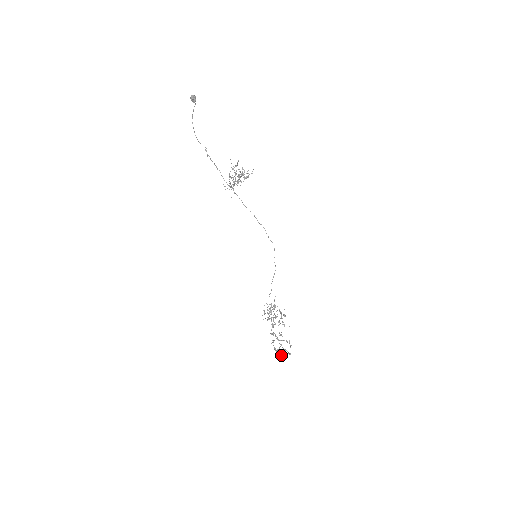
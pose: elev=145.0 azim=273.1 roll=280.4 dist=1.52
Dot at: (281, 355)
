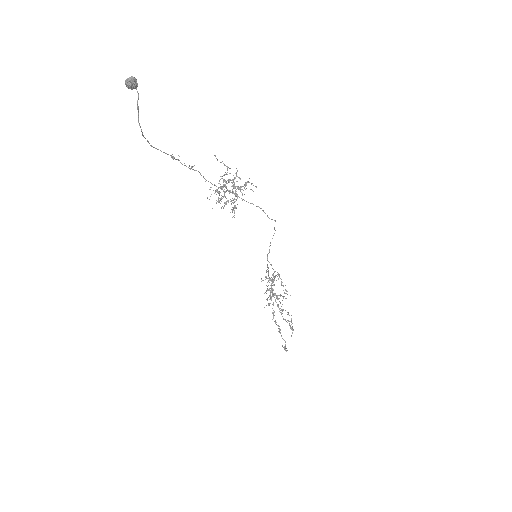
Dot at: occluded
